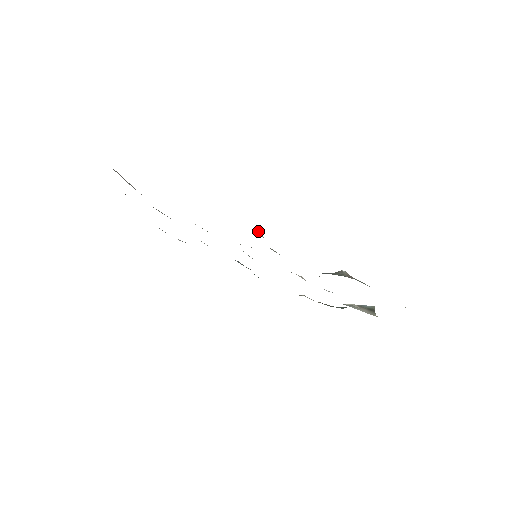
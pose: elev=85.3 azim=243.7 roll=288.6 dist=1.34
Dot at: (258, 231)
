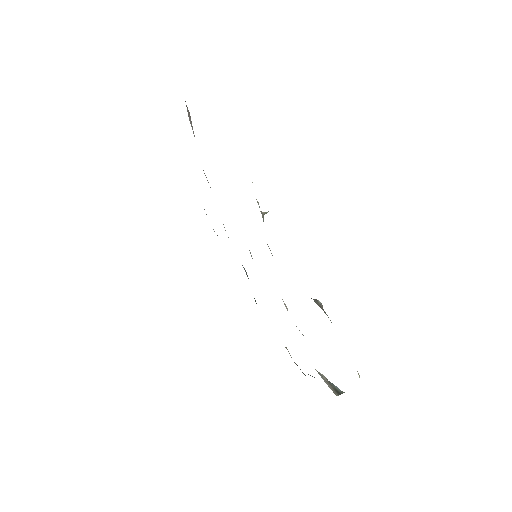
Dot at: (263, 212)
